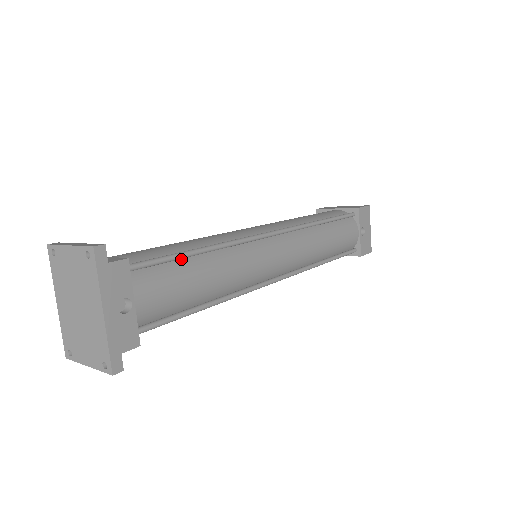
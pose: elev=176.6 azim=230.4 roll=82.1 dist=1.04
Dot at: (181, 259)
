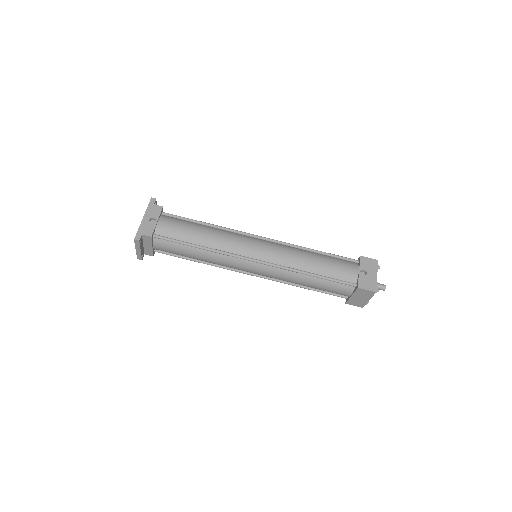
Dot at: (193, 223)
